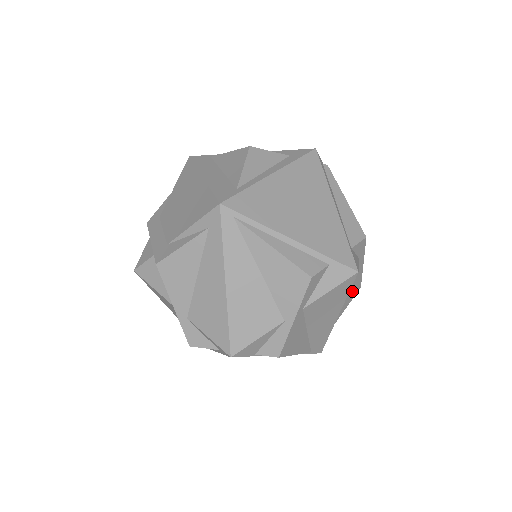
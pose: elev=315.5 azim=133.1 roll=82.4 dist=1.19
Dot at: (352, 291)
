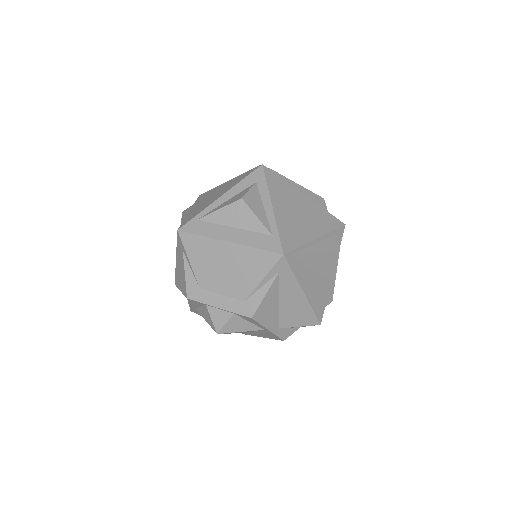
Dot at: occluded
